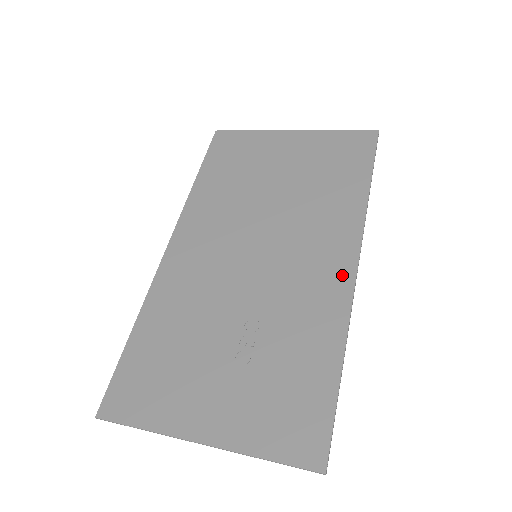
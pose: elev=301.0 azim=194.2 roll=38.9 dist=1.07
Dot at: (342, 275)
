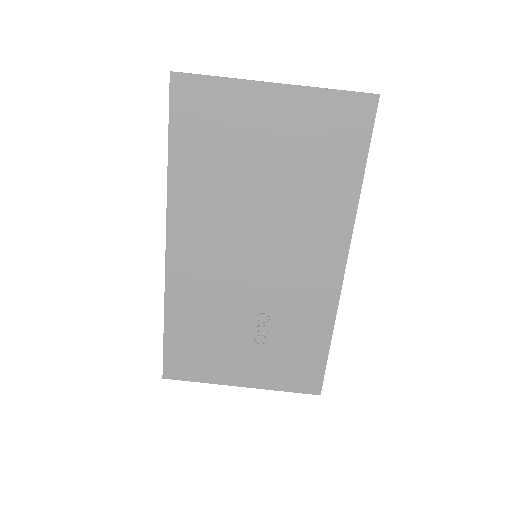
Dot at: (332, 276)
